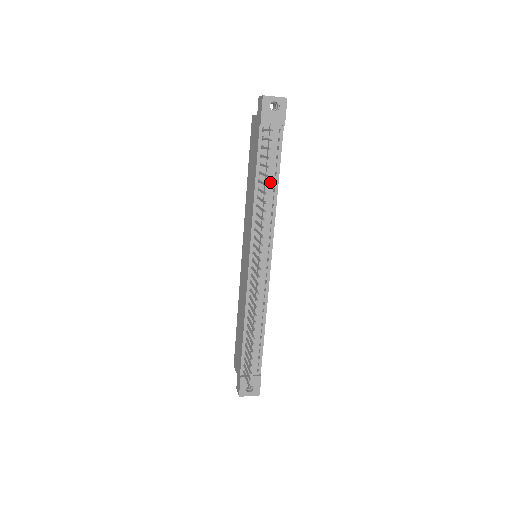
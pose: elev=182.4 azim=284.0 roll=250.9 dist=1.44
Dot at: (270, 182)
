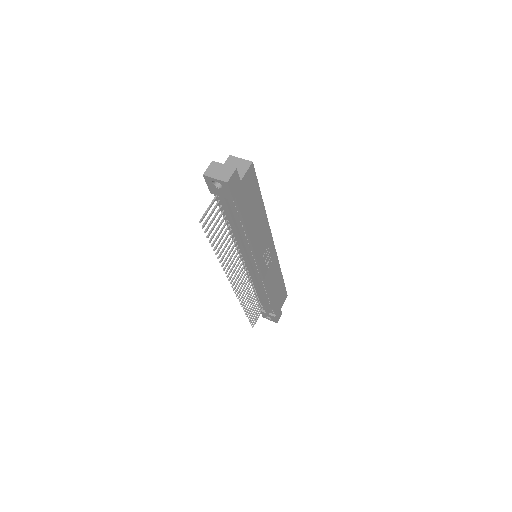
Dot at: (239, 229)
